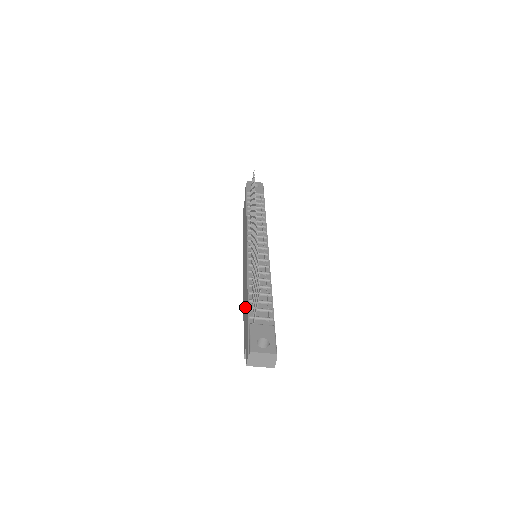
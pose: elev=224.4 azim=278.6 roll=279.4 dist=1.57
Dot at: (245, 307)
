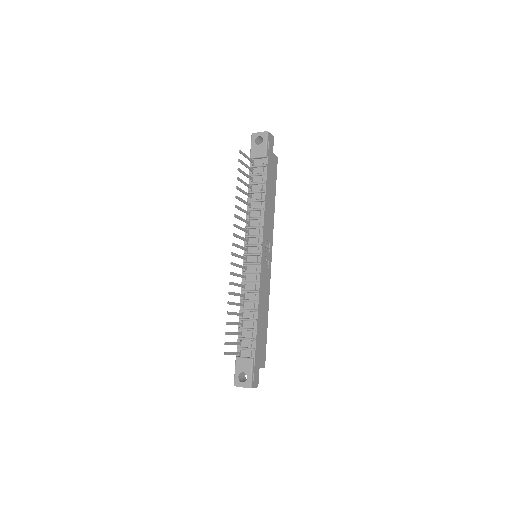
Dot at: occluded
